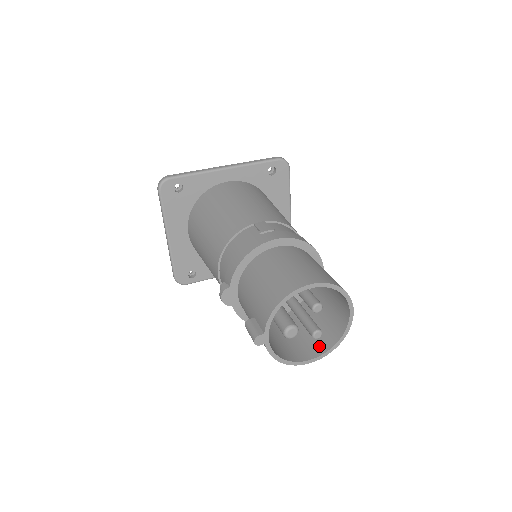
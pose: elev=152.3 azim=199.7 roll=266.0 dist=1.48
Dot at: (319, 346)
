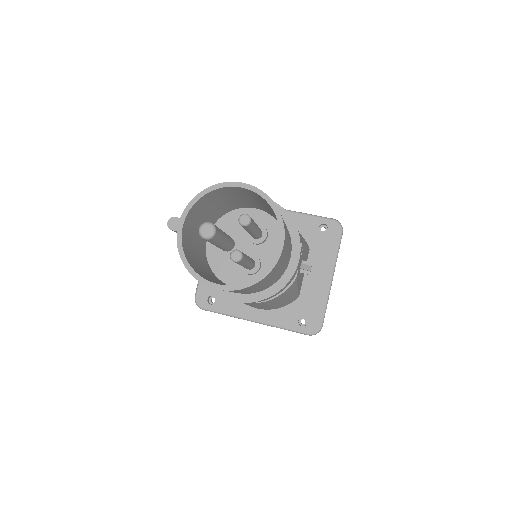
Dot at: occluded
